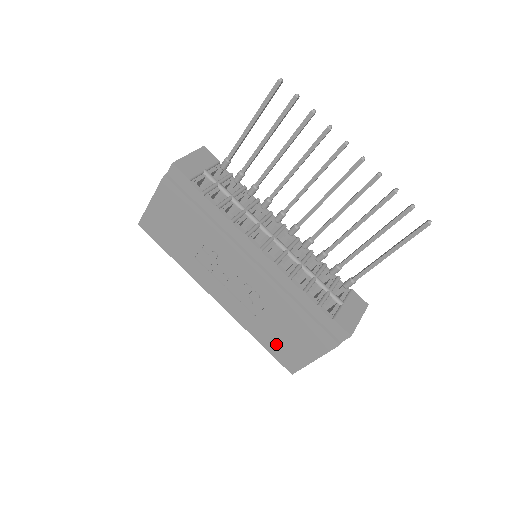
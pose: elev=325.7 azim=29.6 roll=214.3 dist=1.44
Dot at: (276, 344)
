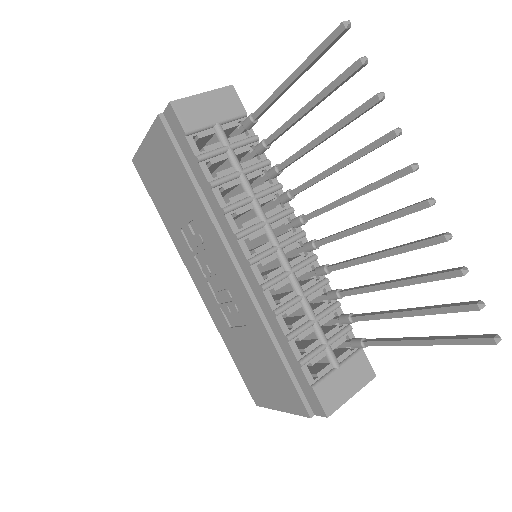
Dot at: (246, 368)
